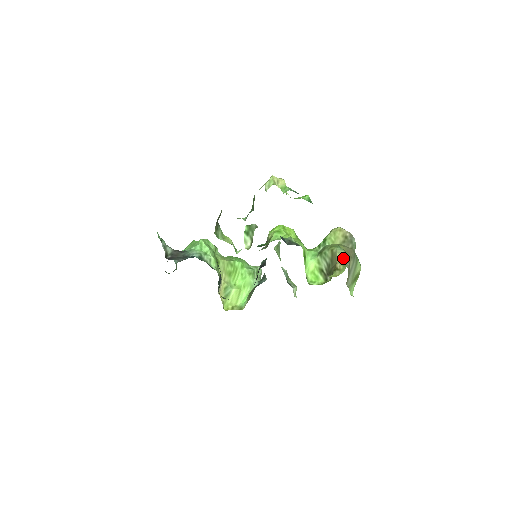
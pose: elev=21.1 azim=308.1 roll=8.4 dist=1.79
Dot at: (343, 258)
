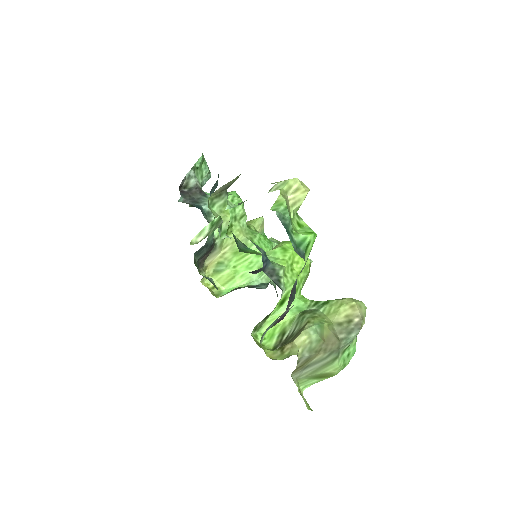
Dot at: (305, 343)
